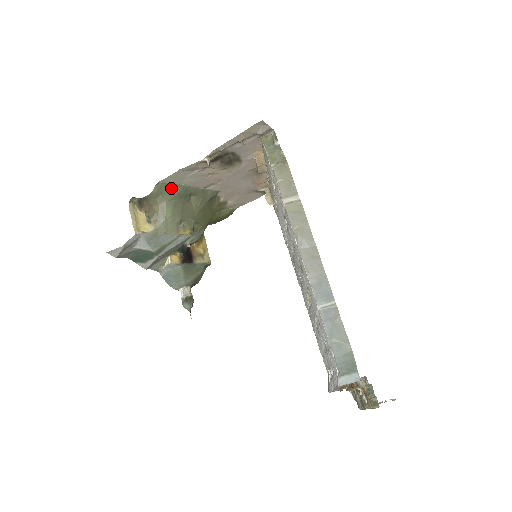
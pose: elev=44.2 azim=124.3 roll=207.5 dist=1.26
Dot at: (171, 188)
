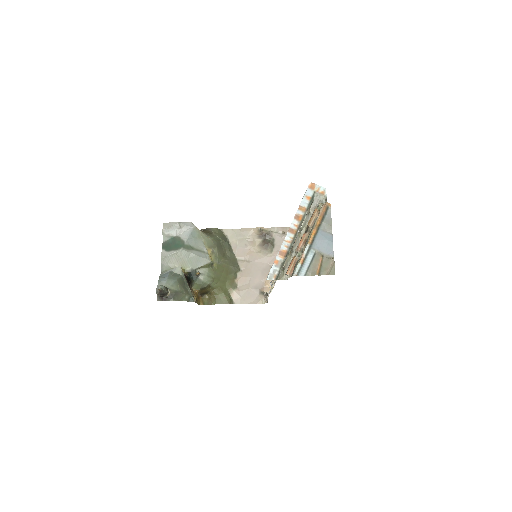
Dot at: (224, 238)
